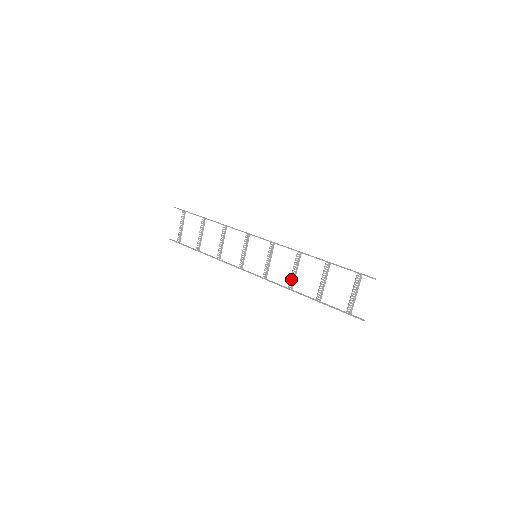
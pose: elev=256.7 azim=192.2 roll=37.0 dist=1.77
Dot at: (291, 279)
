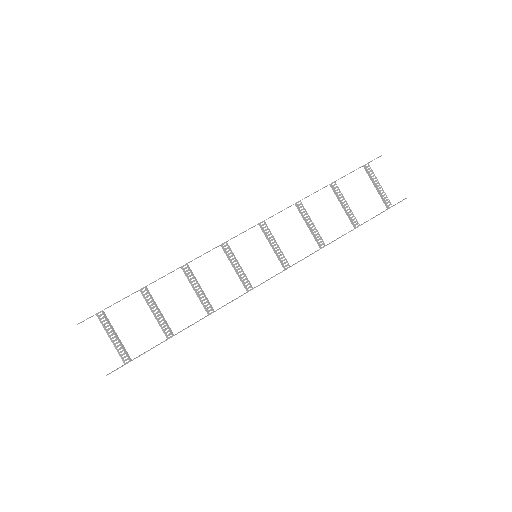
Dot at: (316, 235)
